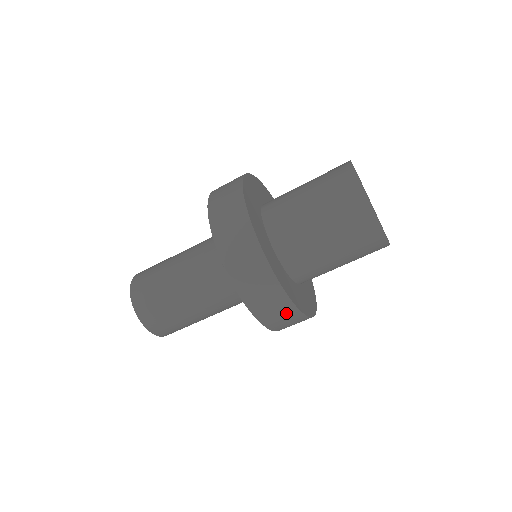
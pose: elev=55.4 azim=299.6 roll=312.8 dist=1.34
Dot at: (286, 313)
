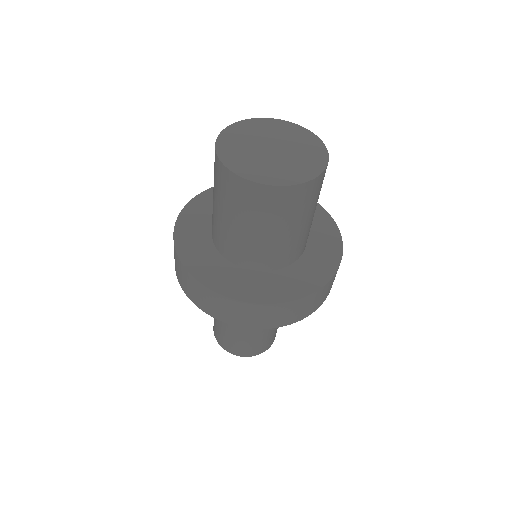
Dot at: (249, 311)
